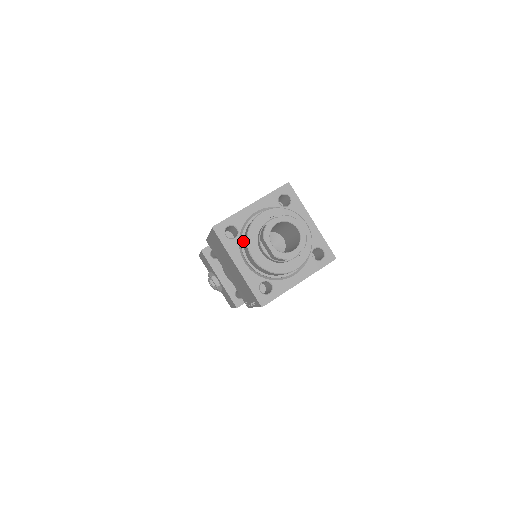
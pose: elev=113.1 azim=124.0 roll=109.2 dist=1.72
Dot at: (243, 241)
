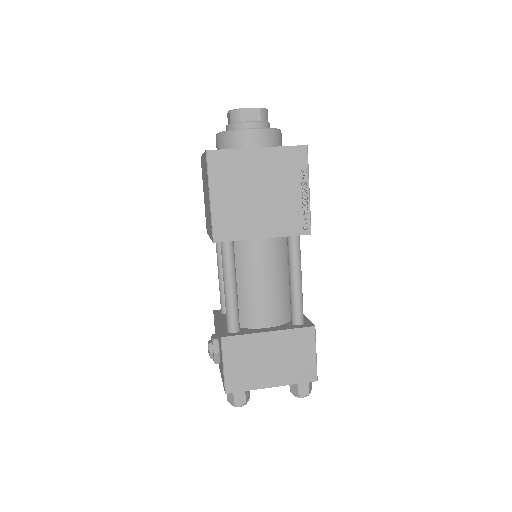
Dot at: occluded
